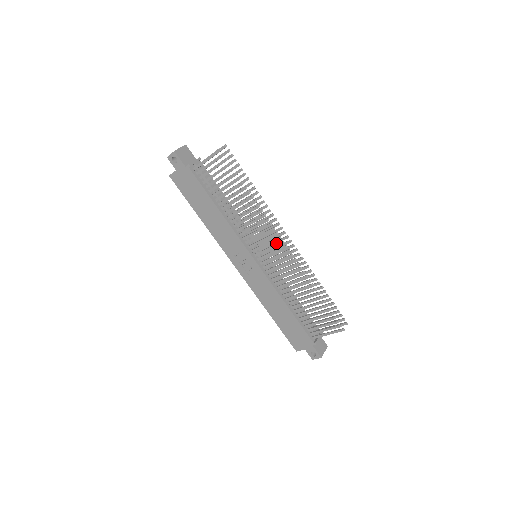
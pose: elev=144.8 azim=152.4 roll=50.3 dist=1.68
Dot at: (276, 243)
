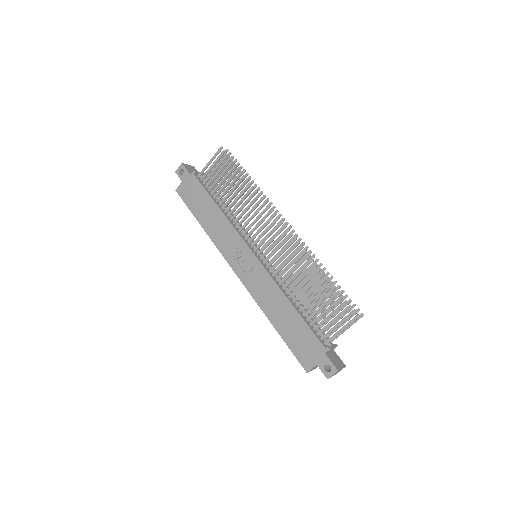
Dot at: occluded
